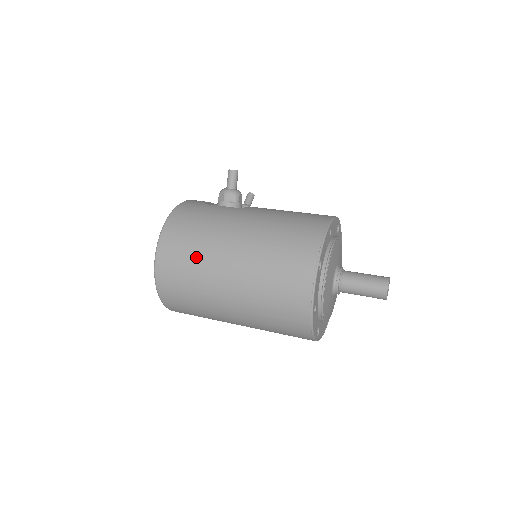
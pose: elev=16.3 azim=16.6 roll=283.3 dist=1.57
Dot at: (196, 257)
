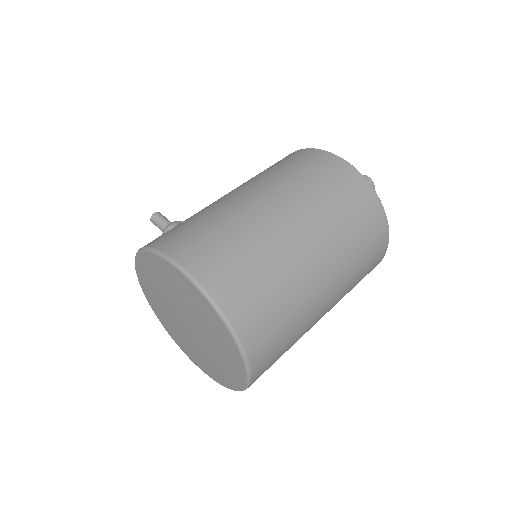
Dot at: (227, 226)
